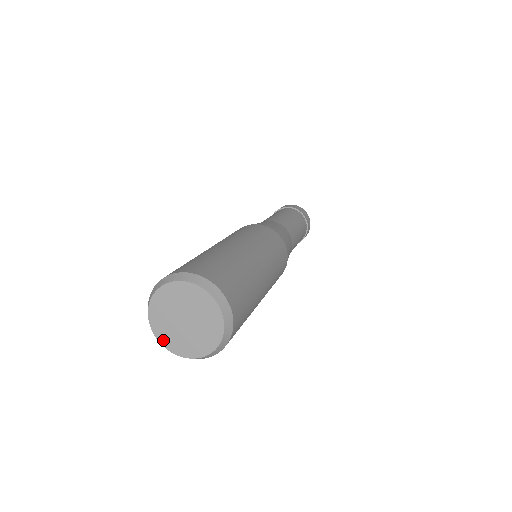
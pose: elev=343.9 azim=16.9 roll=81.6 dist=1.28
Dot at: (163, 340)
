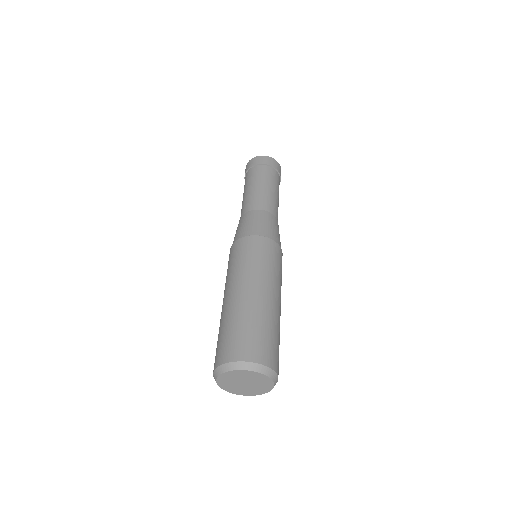
Dot at: (220, 383)
